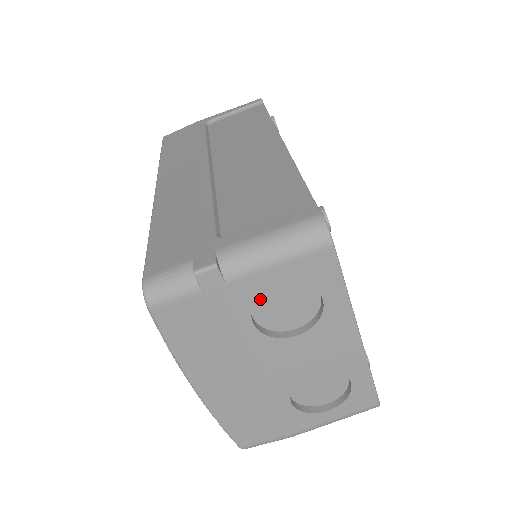
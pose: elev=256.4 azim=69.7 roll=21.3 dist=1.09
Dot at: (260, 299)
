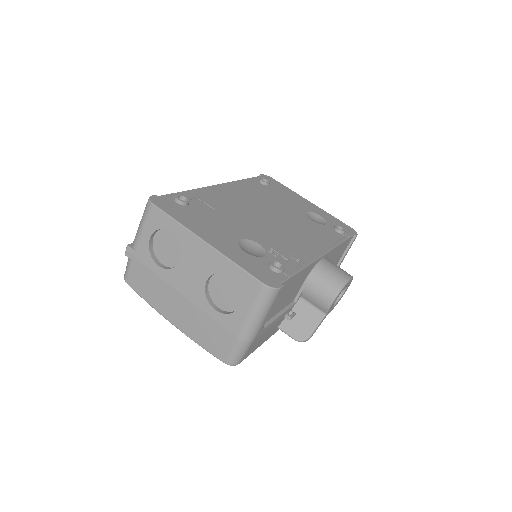
Dot at: (157, 252)
